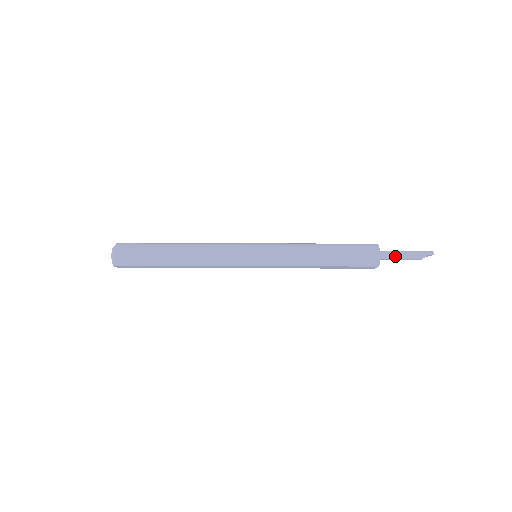
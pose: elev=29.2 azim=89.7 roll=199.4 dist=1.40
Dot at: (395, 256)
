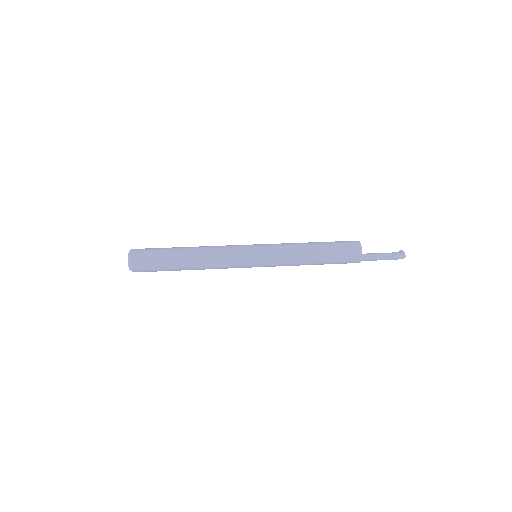
Dot at: (373, 260)
